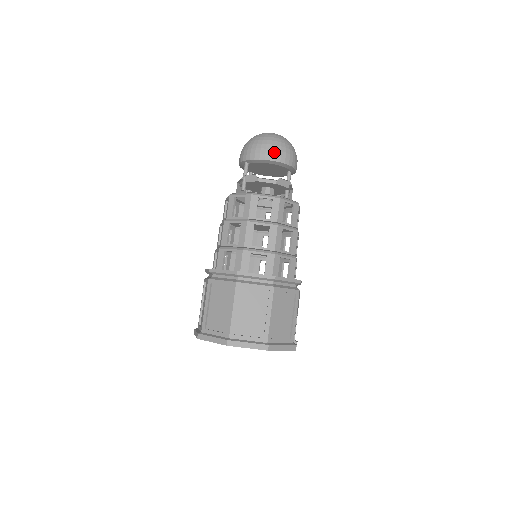
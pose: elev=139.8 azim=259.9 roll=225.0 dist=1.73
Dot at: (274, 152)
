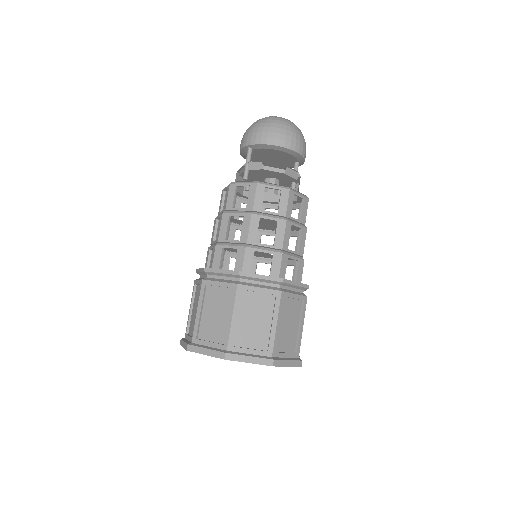
Dot at: (283, 137)
